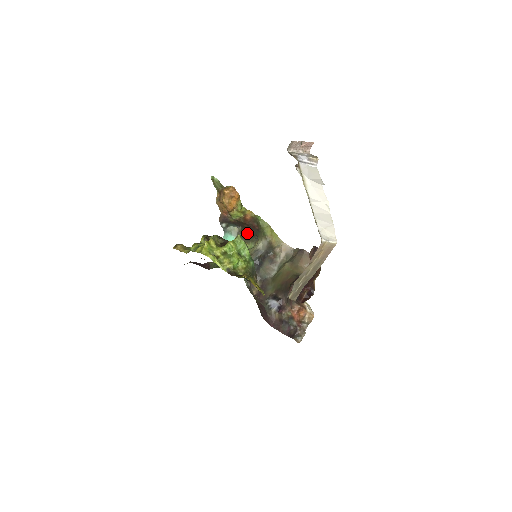
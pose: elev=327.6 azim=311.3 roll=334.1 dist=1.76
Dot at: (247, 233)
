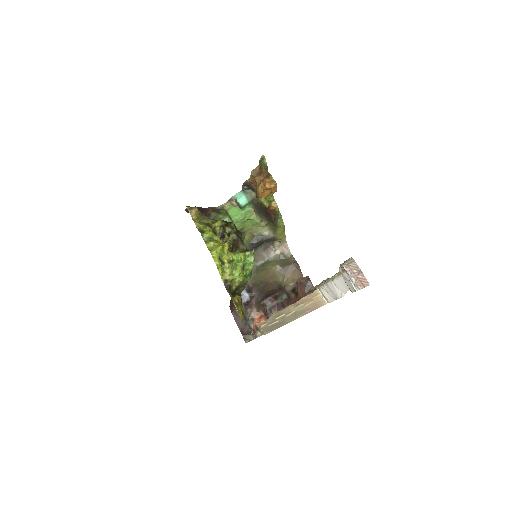
Dot at: (261, 208)
